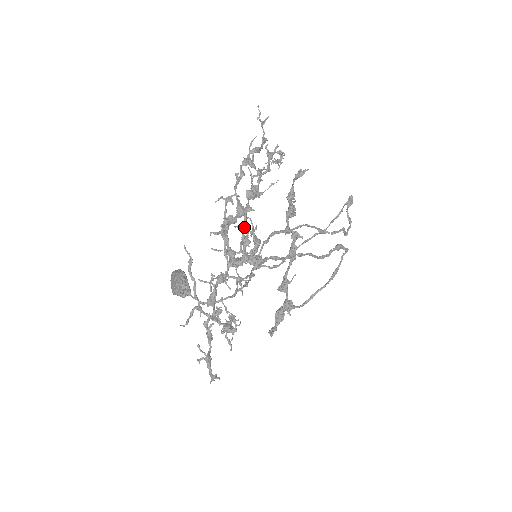
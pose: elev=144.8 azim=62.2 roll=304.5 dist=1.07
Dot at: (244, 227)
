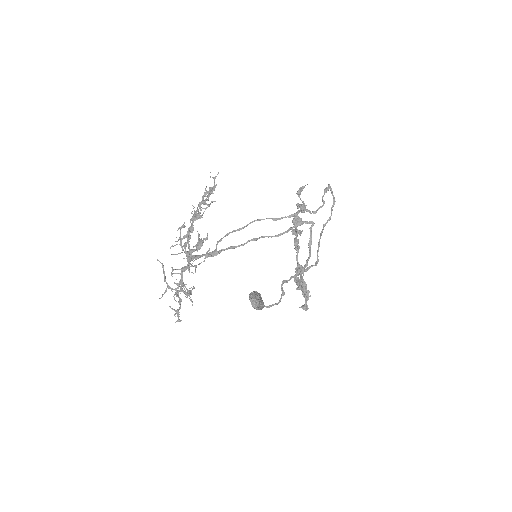
Dot at: (188, 237)
